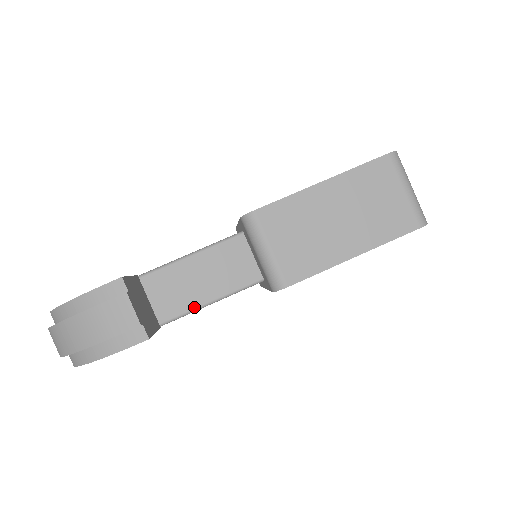
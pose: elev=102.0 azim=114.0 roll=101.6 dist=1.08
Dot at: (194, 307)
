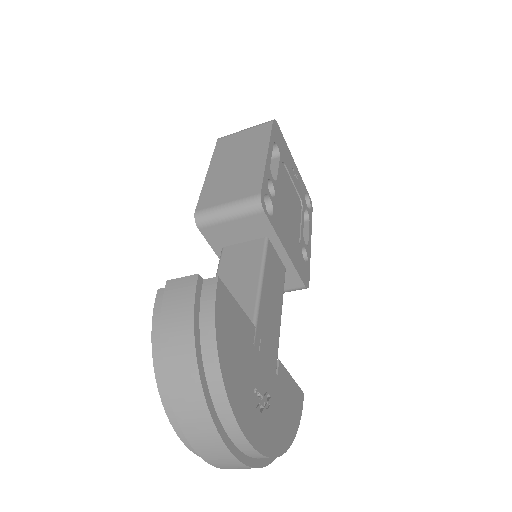
Dot at: (255, 294)
